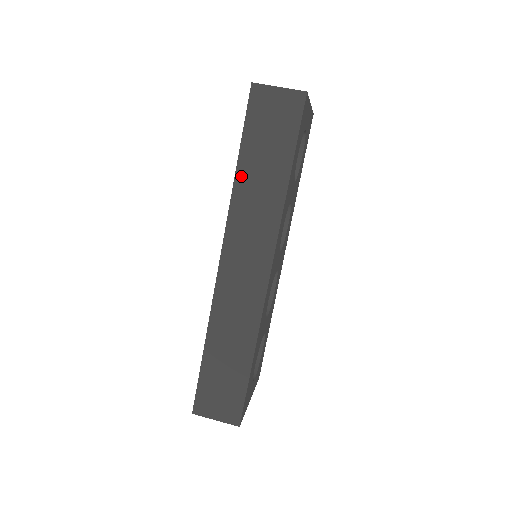
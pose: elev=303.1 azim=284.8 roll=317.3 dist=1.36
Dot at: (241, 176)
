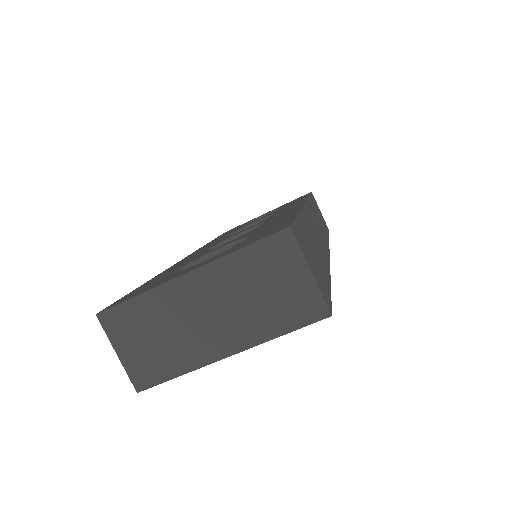
Dot at: occluded
